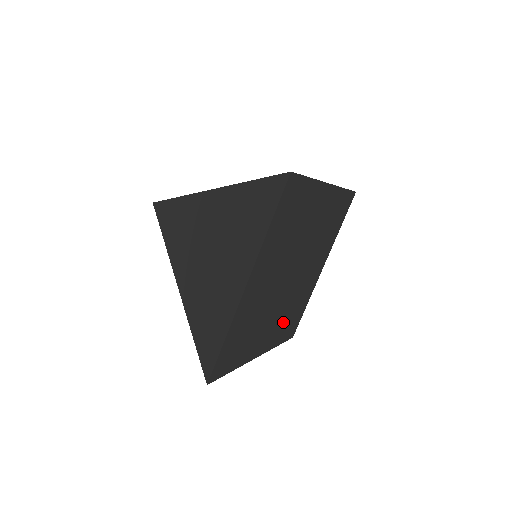
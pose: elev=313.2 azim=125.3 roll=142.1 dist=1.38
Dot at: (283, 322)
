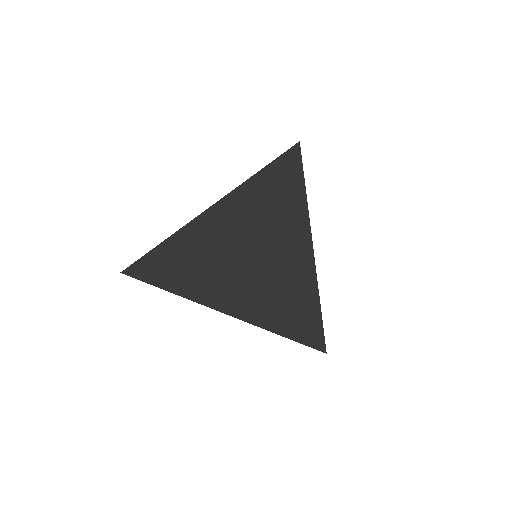
Dot at: occluded
